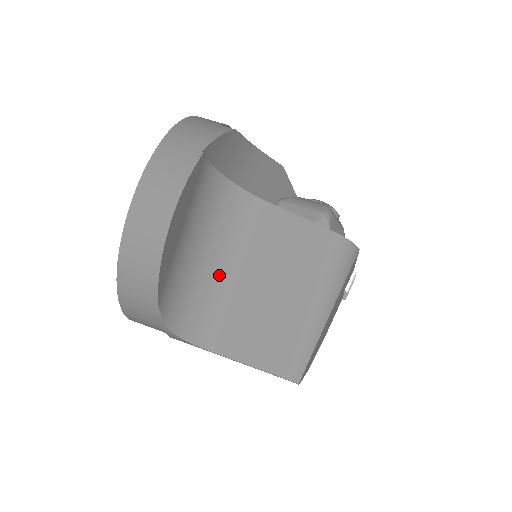
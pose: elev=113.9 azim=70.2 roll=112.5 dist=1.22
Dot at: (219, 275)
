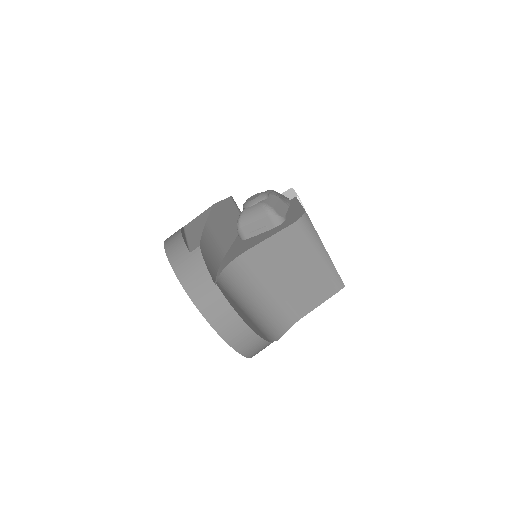
Dot at: (268, 297)
